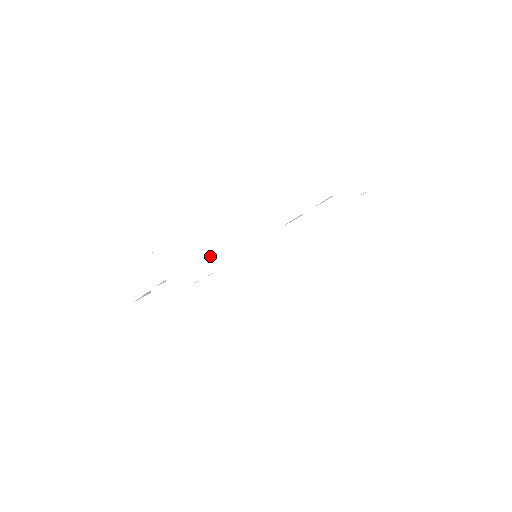
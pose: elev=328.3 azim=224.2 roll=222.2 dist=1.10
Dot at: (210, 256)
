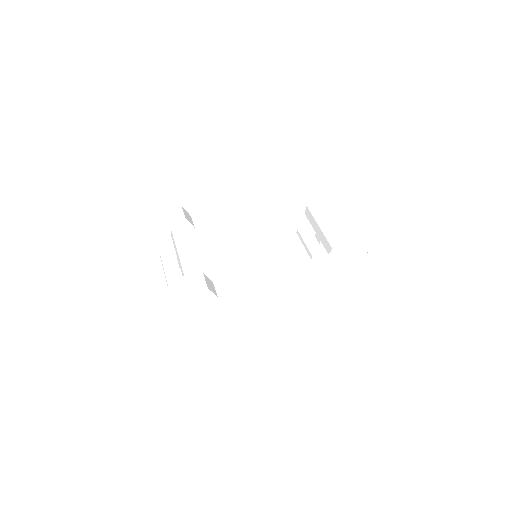
Dot at: (203, 306)
